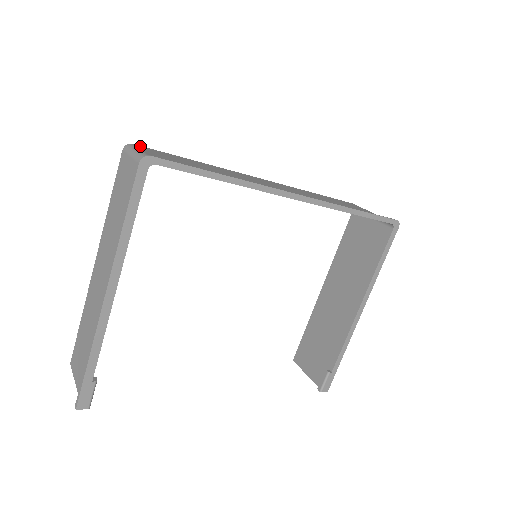
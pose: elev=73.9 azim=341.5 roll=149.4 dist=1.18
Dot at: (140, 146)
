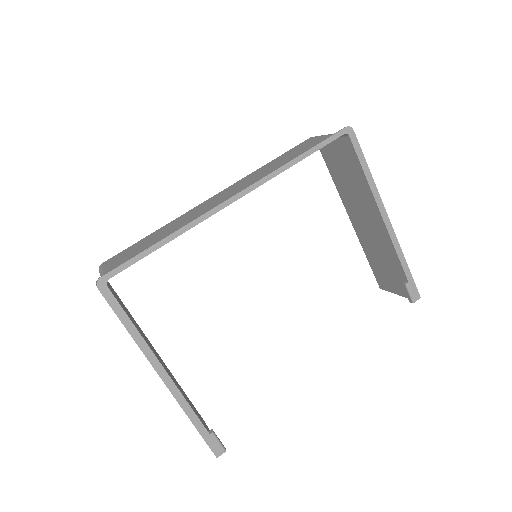
Dot at: (107, 261)
